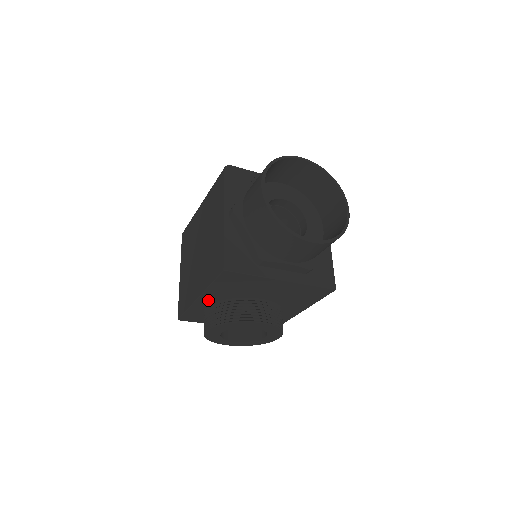
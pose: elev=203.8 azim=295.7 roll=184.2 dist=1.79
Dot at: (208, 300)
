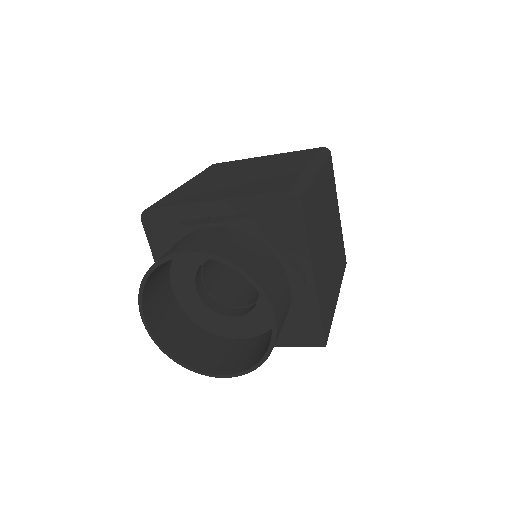
Dot at: occluded
